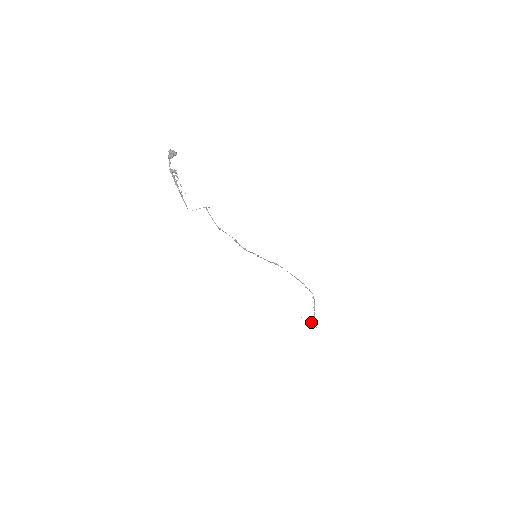
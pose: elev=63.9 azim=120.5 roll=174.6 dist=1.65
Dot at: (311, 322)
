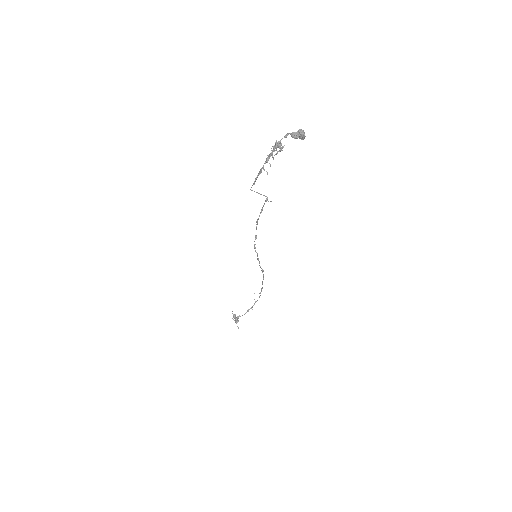
Dot at: (236, 321)
